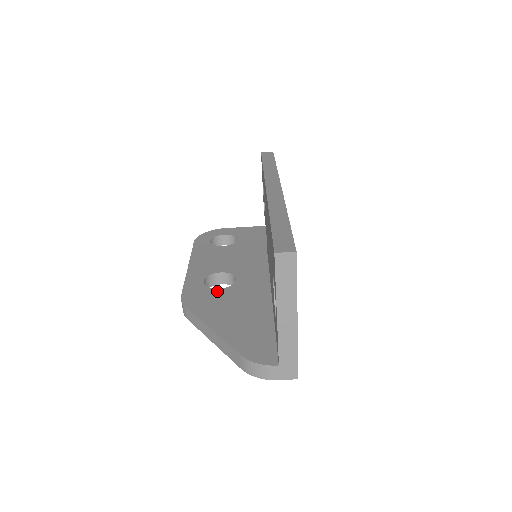
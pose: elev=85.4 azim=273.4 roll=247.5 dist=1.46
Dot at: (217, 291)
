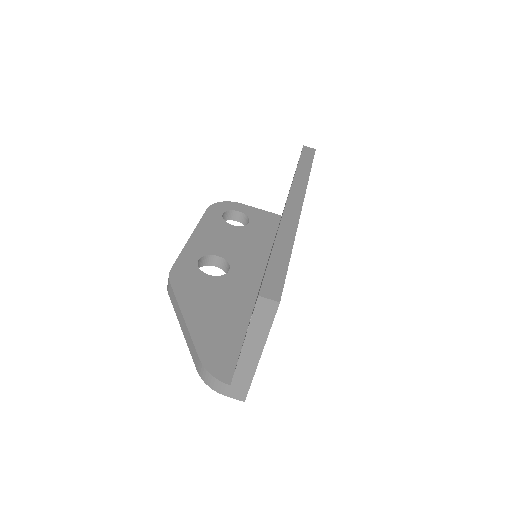
Dot at: (206, 277)
